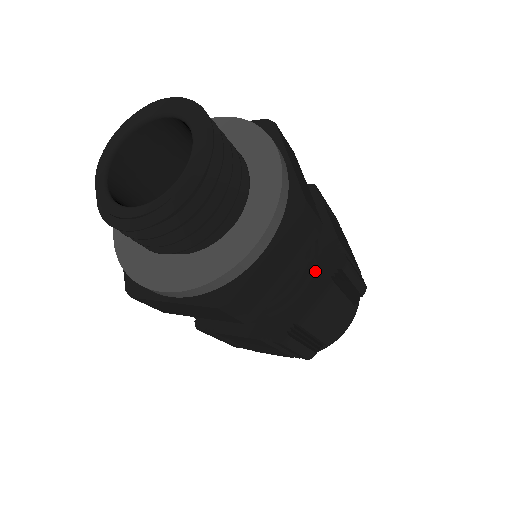
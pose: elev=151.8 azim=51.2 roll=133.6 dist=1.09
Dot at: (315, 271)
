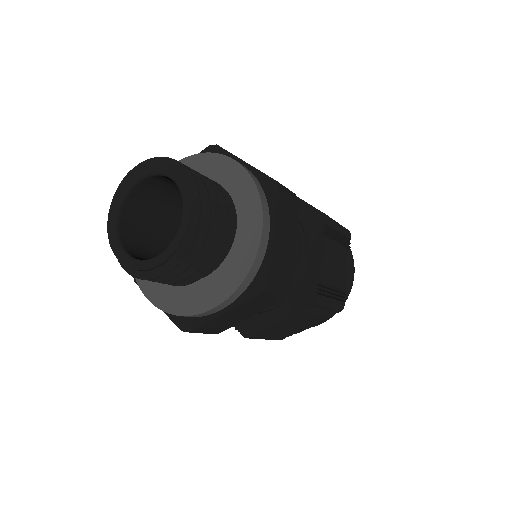
Dot at: (307, 238)
